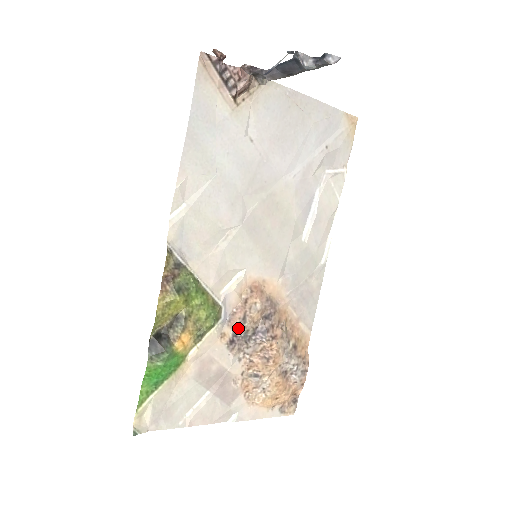
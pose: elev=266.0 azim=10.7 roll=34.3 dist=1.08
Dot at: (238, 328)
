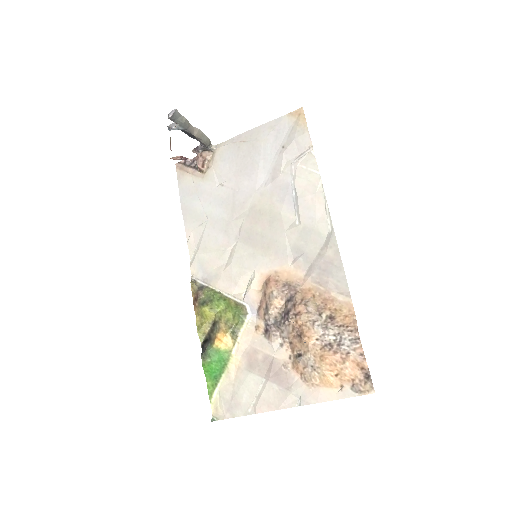
Dot at: (266, 318)
